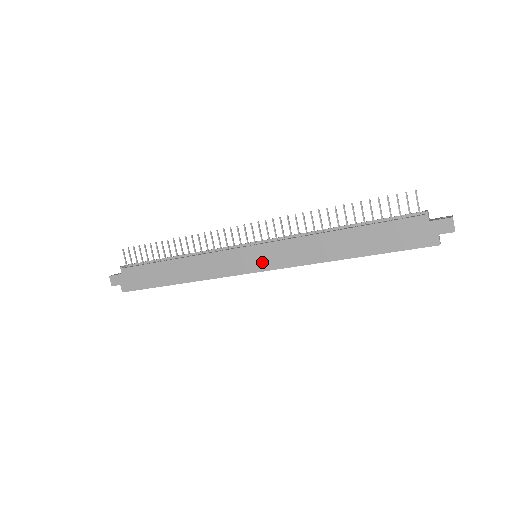
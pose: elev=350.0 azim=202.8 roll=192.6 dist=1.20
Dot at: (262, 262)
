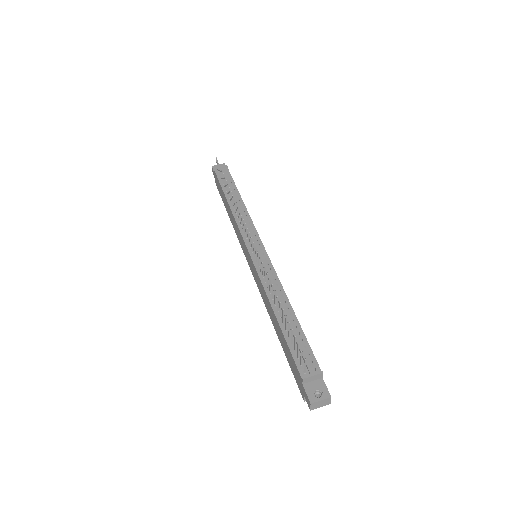
Dot at: (251, 267)
